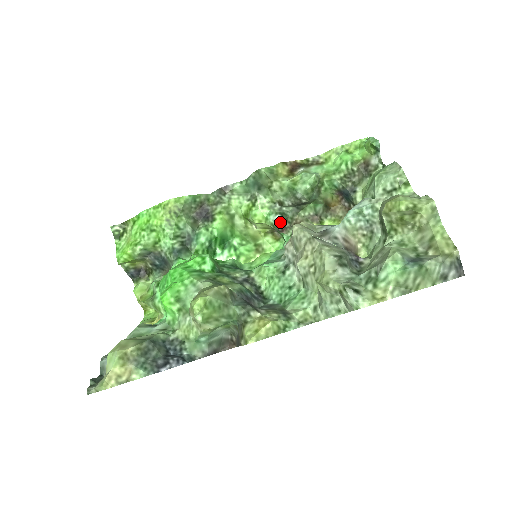
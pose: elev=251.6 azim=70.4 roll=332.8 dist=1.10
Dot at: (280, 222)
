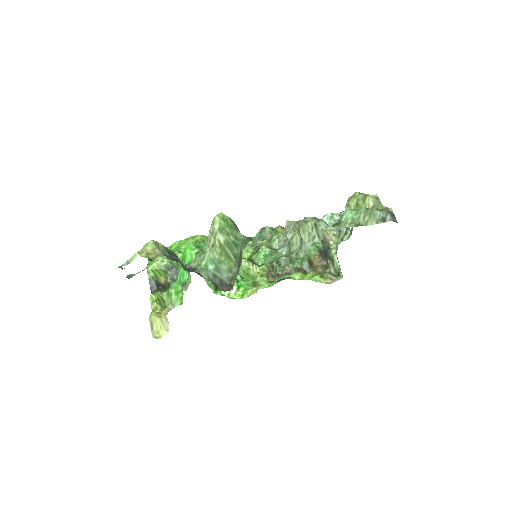
Dot at: (275, 265)
